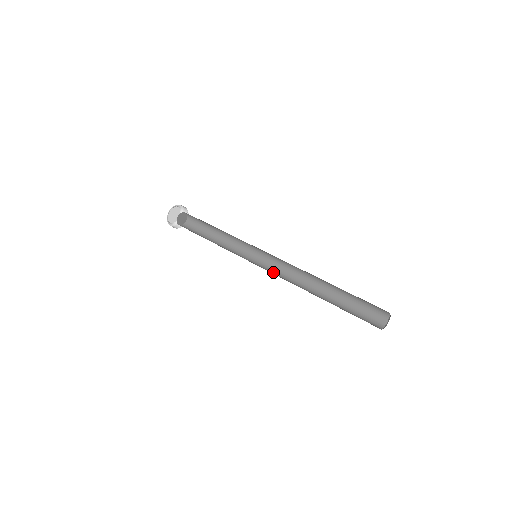
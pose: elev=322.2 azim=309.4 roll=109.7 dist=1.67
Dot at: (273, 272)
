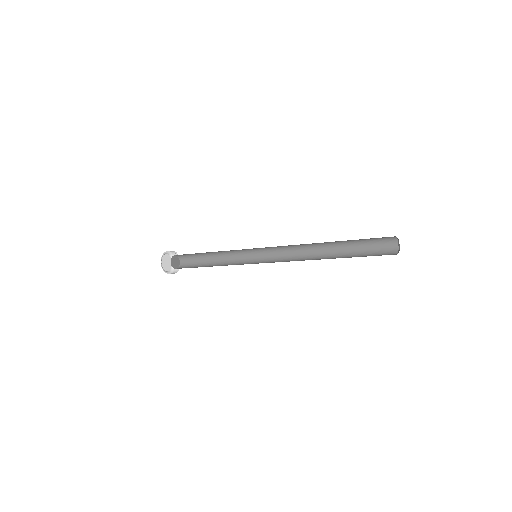
Dot at: occluded
